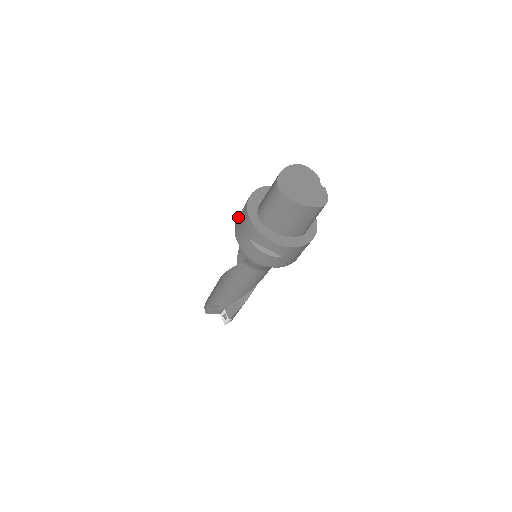
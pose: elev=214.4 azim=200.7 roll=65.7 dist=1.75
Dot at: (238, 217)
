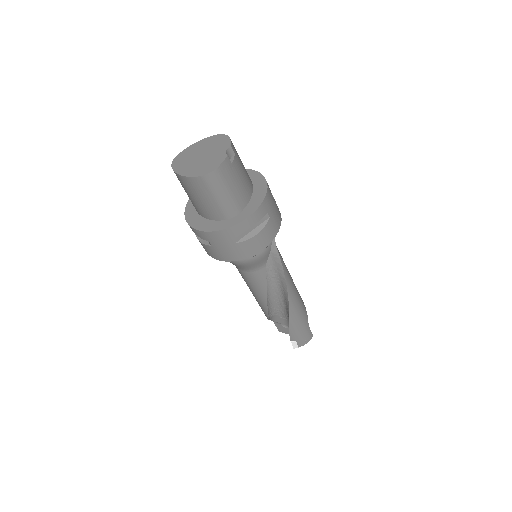
Dot at: occluded
